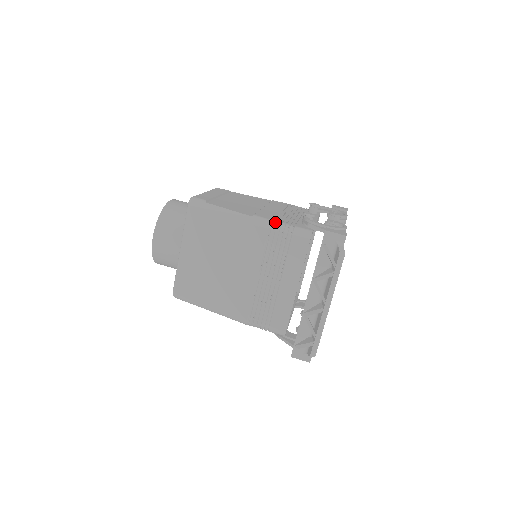
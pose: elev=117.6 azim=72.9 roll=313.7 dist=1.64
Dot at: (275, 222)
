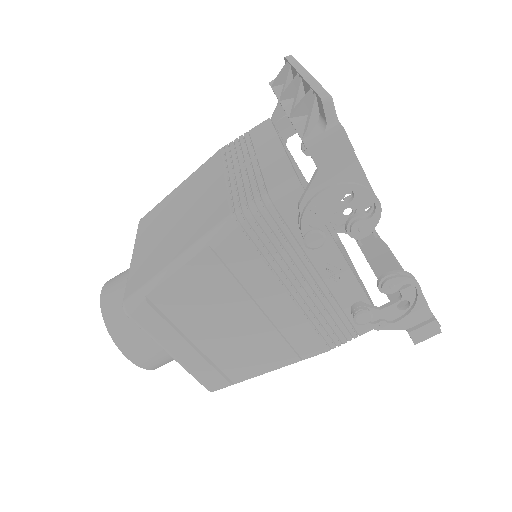
Dot at: occluded
